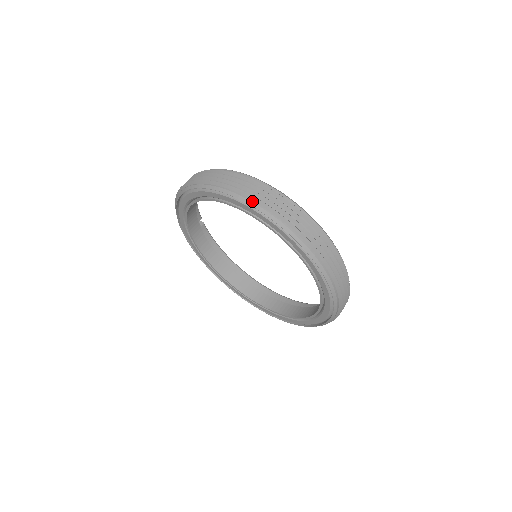
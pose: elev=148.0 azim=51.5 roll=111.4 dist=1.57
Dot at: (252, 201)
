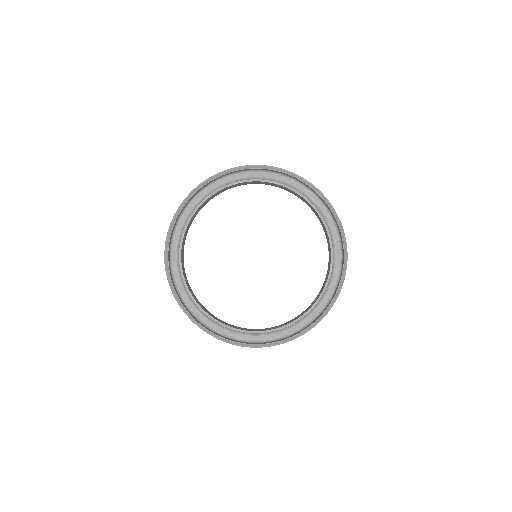
Dot at: (282, 170)
